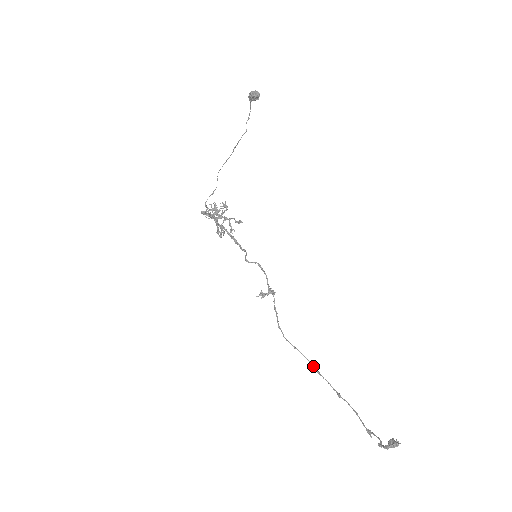
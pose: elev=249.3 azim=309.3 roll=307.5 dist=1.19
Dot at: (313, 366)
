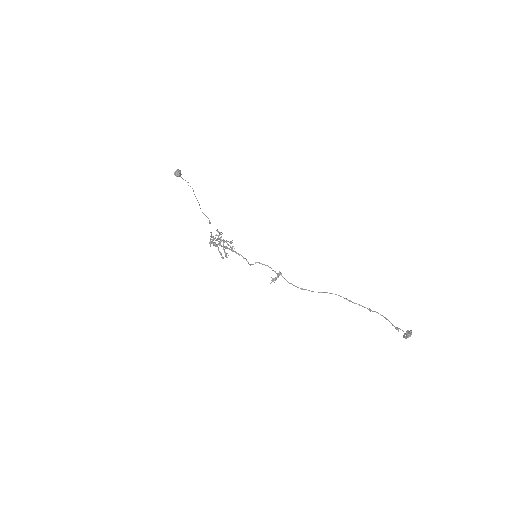
Dot at: (344, 298)
